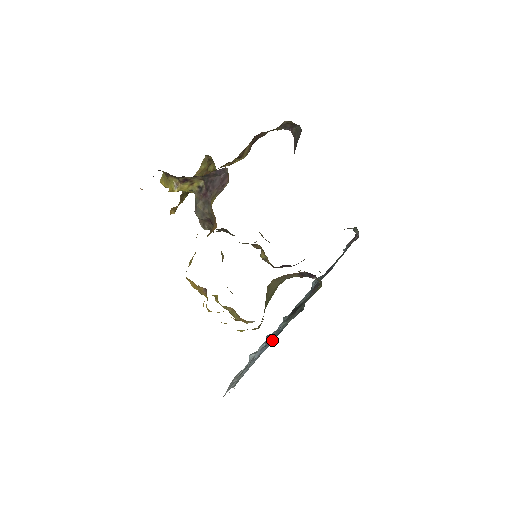
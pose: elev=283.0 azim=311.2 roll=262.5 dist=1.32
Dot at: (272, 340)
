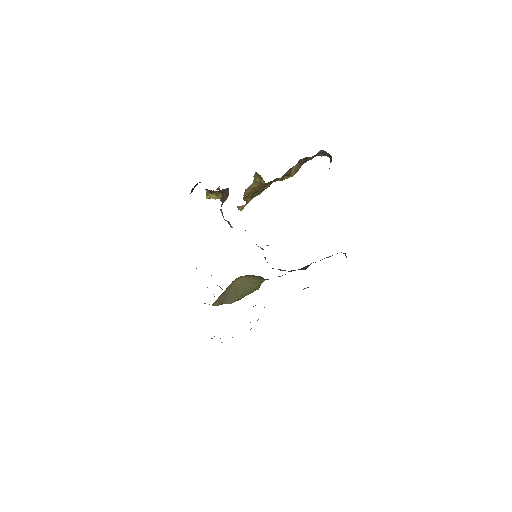
Dot at: occluded
